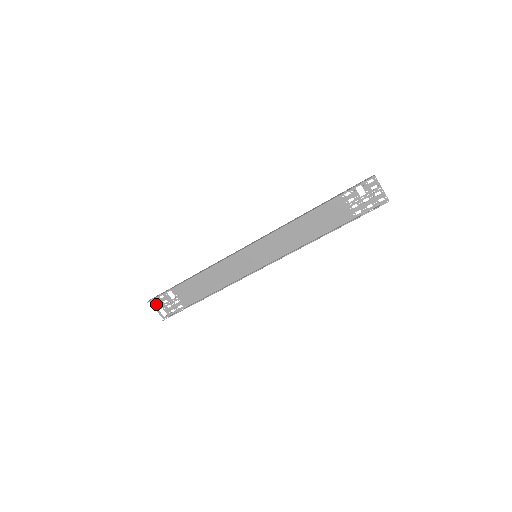
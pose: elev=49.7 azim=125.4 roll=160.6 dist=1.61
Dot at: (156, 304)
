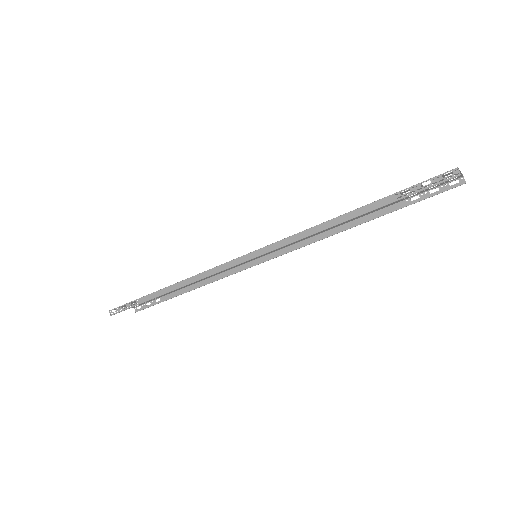
Dot at: occluded
